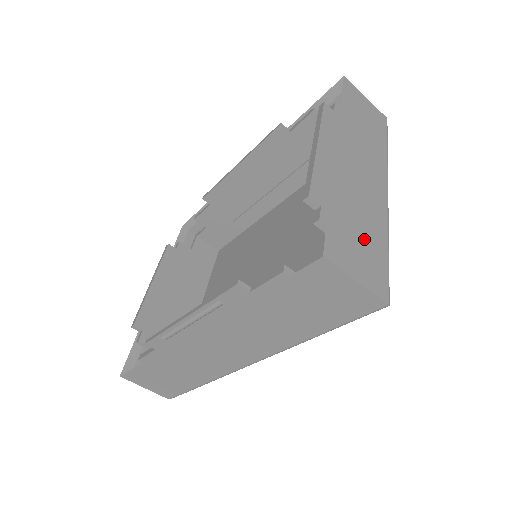
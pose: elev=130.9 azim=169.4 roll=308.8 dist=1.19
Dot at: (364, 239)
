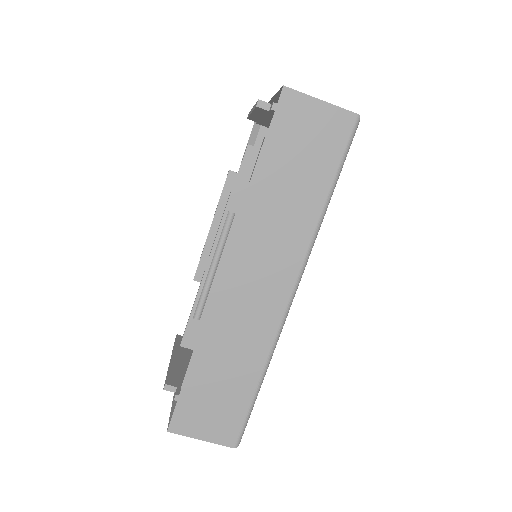
Dot at: occluded
